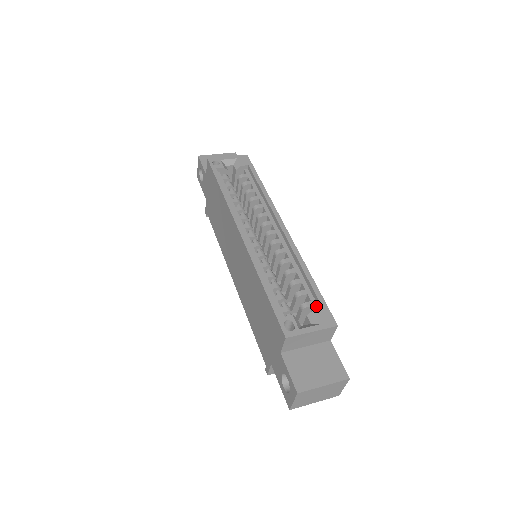
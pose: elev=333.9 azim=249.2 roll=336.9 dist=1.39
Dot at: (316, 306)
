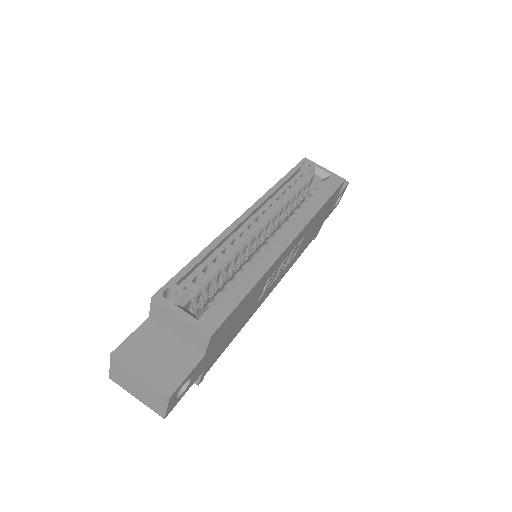
Dot at: (222, 310)
